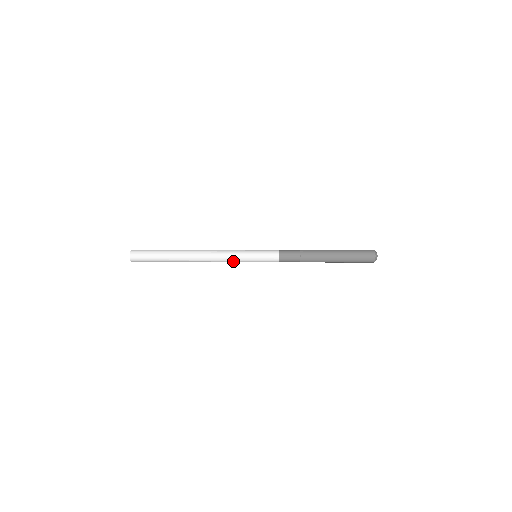
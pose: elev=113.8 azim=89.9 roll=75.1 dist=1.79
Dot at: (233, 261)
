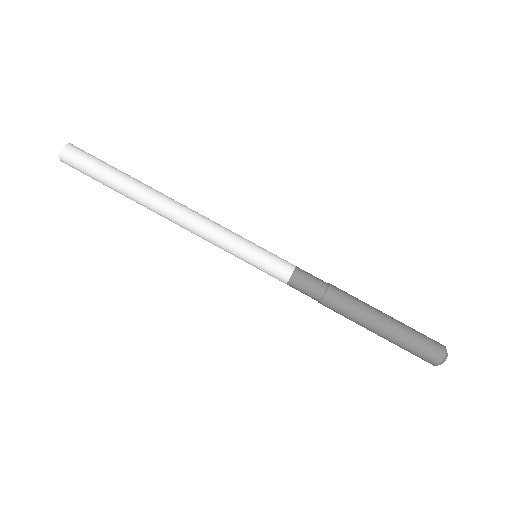
Dot at: (216, 244)
